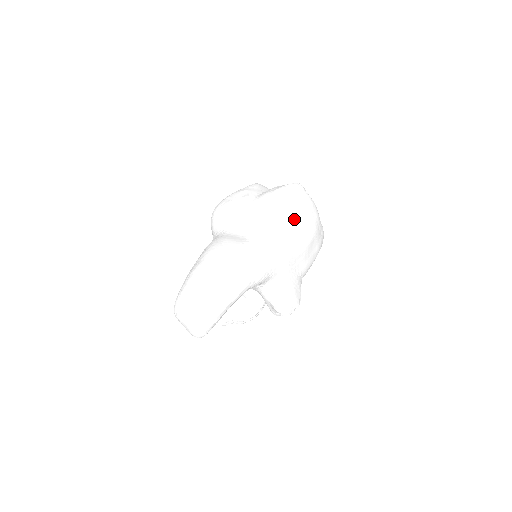
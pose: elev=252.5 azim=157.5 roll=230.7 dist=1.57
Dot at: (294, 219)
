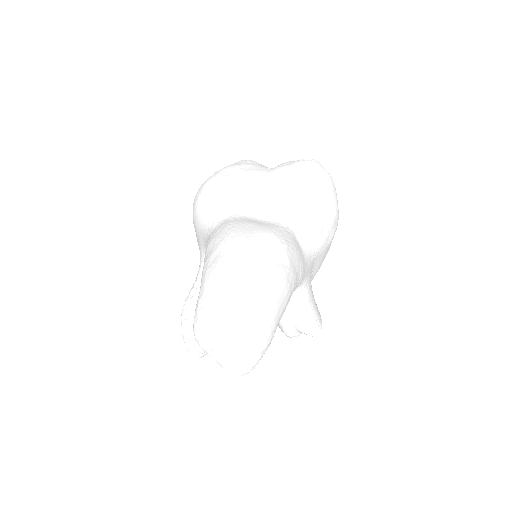
Dot at: (326, 202)
